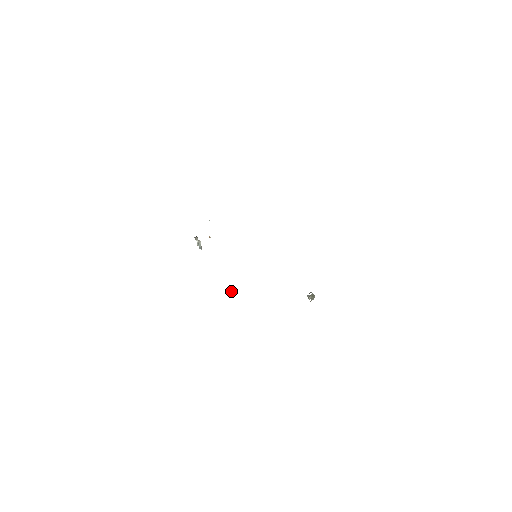
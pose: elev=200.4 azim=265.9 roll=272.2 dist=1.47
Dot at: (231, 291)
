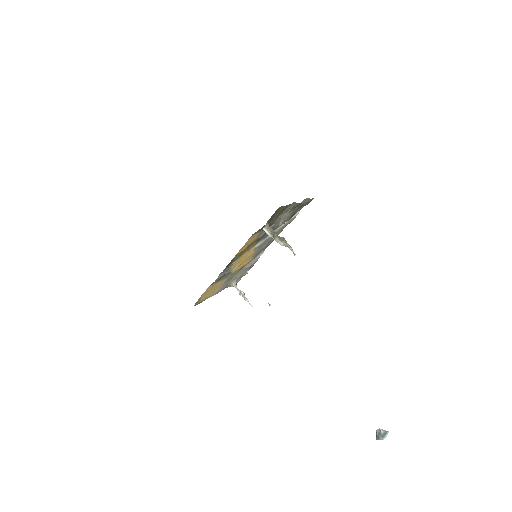
Dot at: (380, 434)
